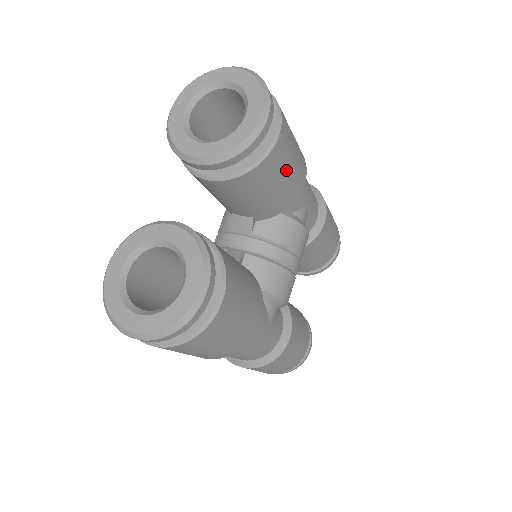
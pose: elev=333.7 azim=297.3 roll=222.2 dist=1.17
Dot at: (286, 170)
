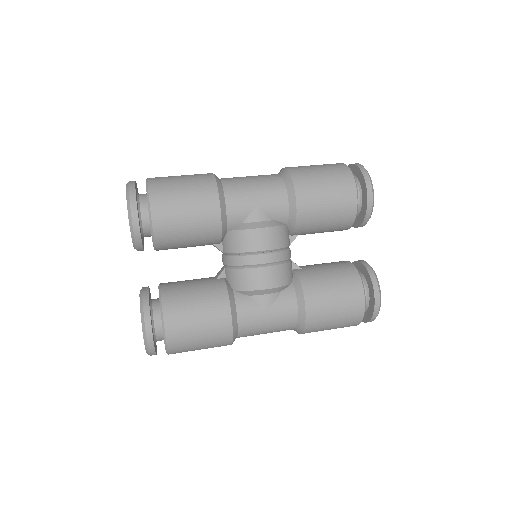
Dot at: (183, 220)
